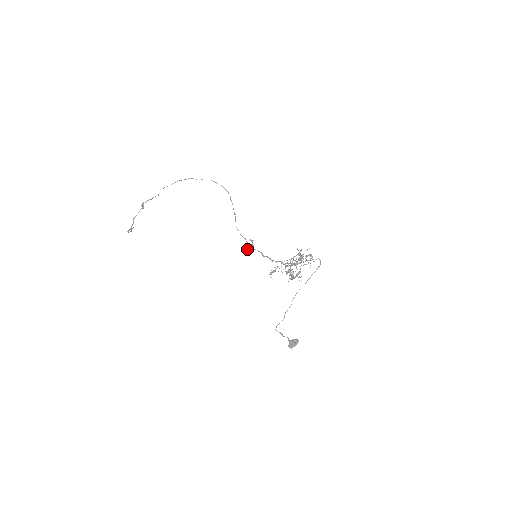
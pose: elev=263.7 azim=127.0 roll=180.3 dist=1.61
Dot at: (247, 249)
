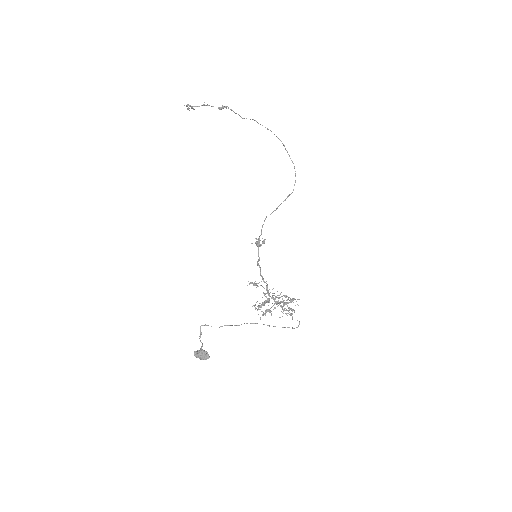
Dot at: occluded
